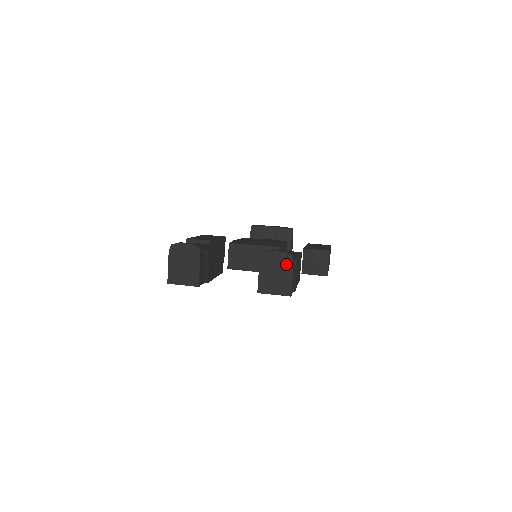
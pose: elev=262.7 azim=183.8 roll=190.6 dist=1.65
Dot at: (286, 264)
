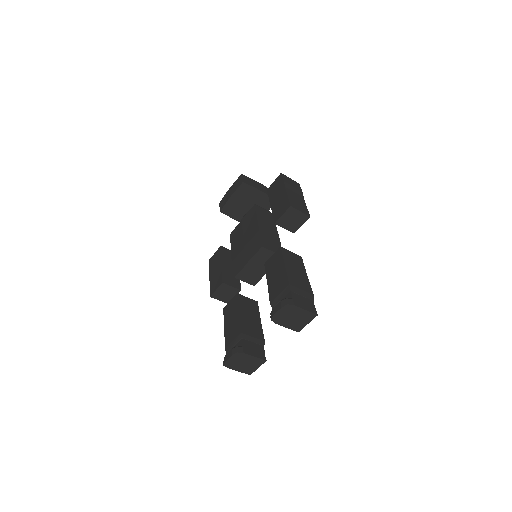
Dot at: (291, 310)
